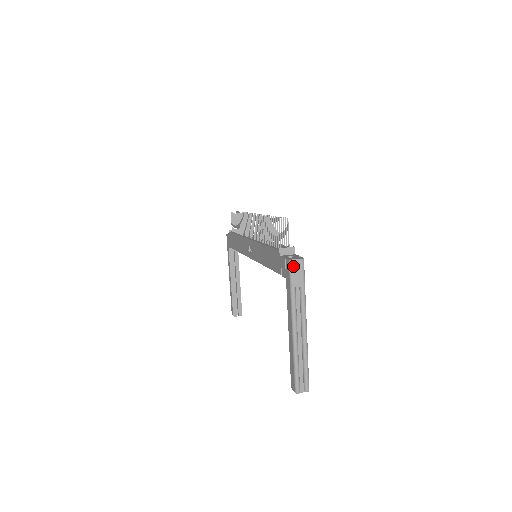
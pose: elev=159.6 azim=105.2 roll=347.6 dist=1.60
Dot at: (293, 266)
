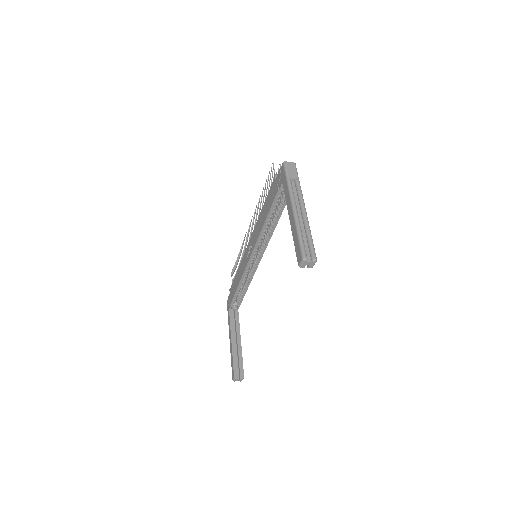
Dot at: (287, 165)
